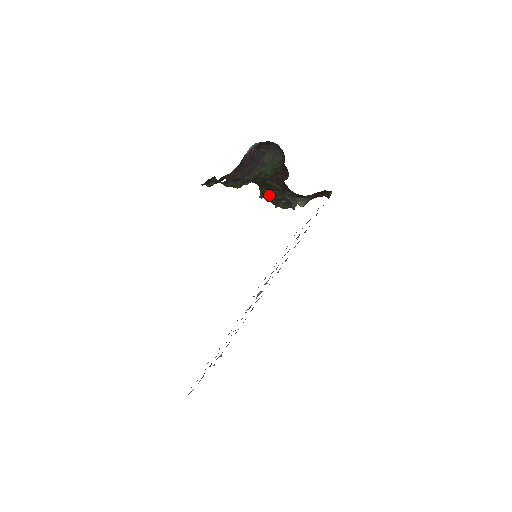
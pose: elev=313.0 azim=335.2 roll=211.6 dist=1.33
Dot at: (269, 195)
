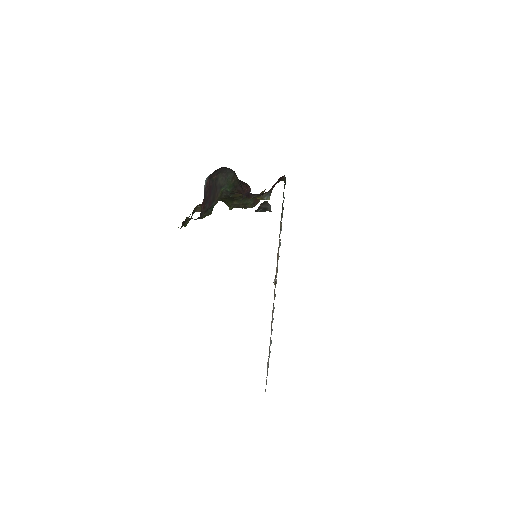
Dot at: (236, 204)
